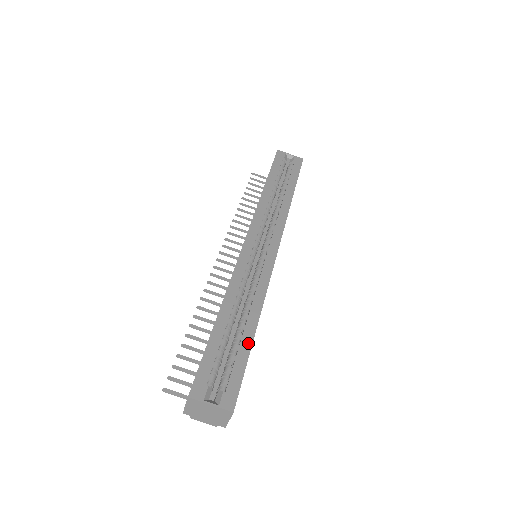
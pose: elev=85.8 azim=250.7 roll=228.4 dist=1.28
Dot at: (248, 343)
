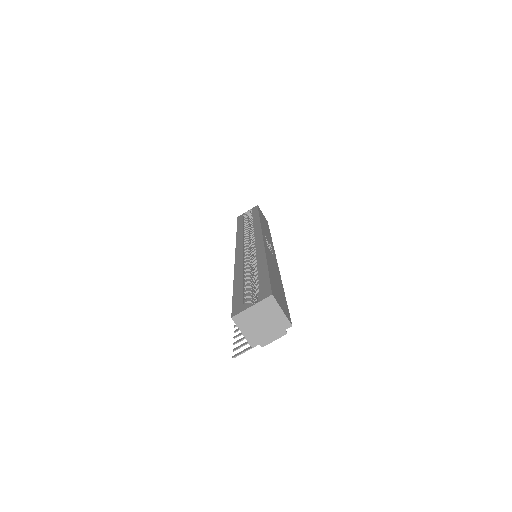
Dot at: (264, 270)
